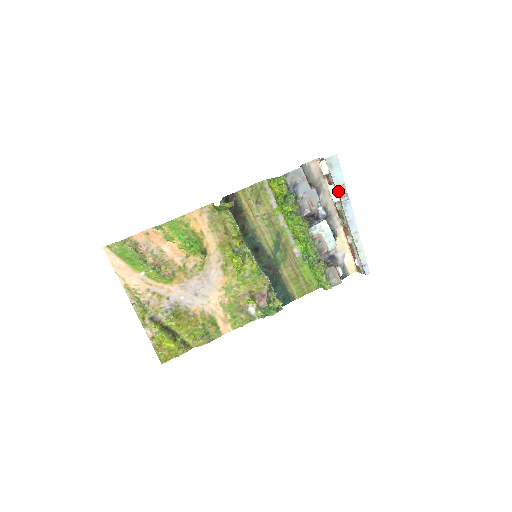
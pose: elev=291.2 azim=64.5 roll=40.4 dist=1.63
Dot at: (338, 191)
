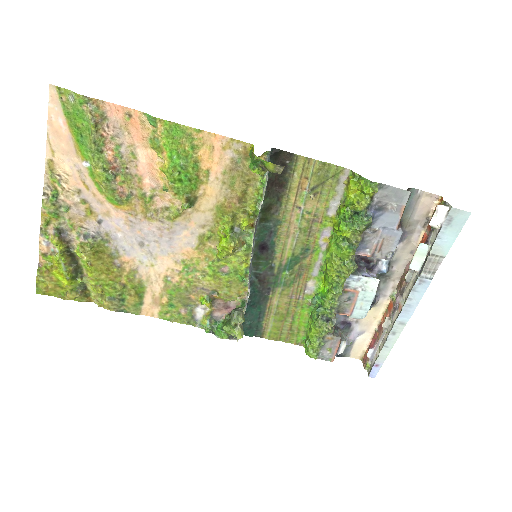
Dot at: (428, 259)
